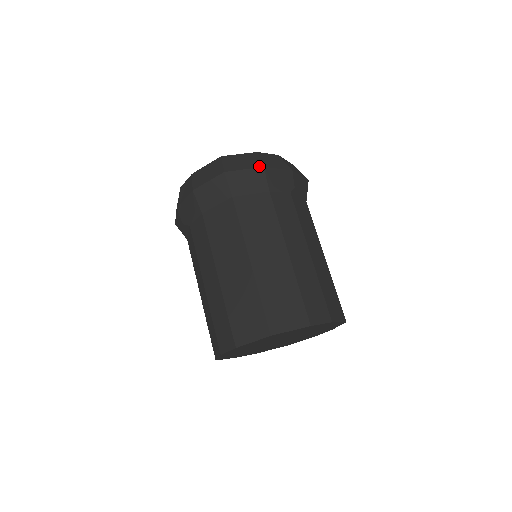
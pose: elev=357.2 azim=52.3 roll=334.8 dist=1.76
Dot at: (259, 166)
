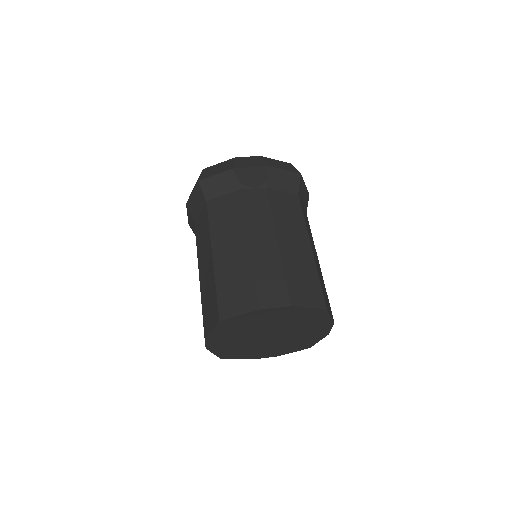
Dot at: (229, 169)
